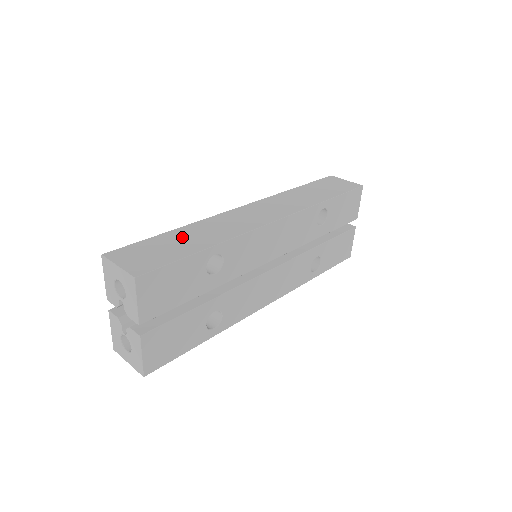
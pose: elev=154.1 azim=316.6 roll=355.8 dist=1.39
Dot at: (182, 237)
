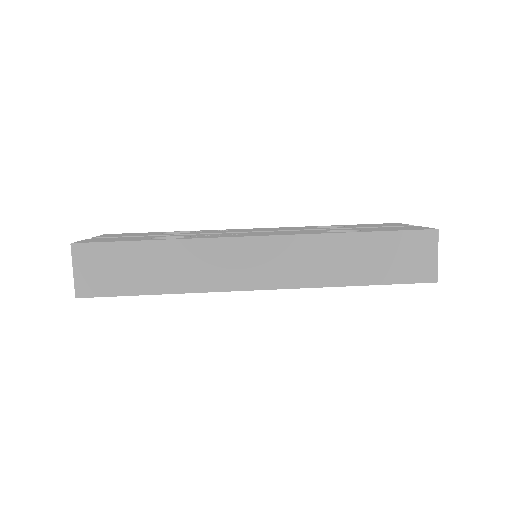
Dot at: (152, 261)
